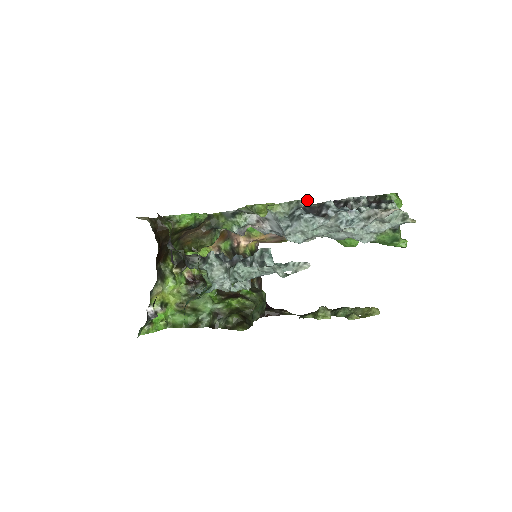
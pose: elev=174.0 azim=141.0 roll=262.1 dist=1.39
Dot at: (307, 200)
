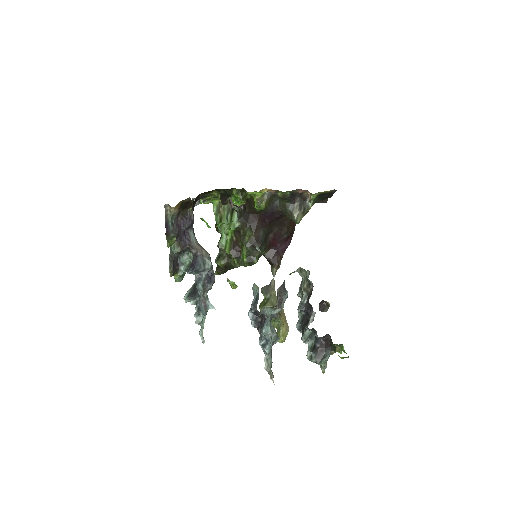
Dot at: occluded
